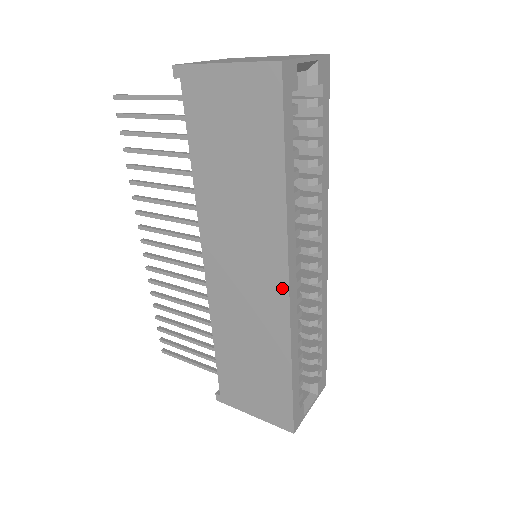
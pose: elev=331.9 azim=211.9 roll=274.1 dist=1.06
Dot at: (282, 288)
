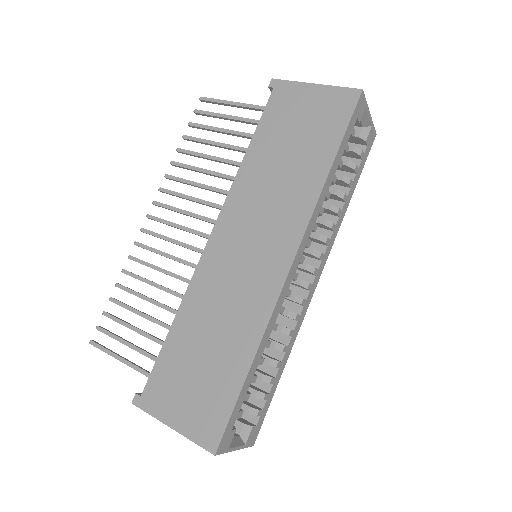
Dot at: (284, 265)
